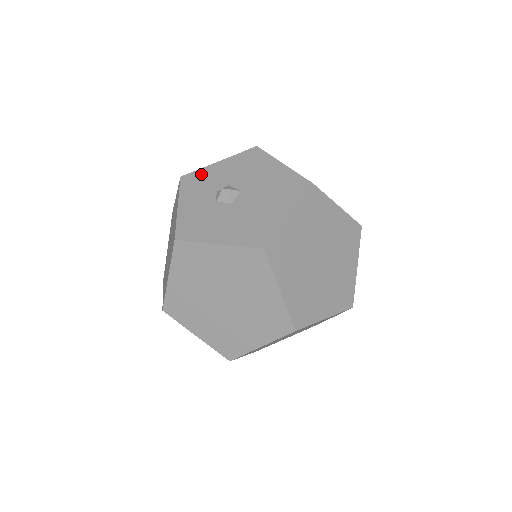
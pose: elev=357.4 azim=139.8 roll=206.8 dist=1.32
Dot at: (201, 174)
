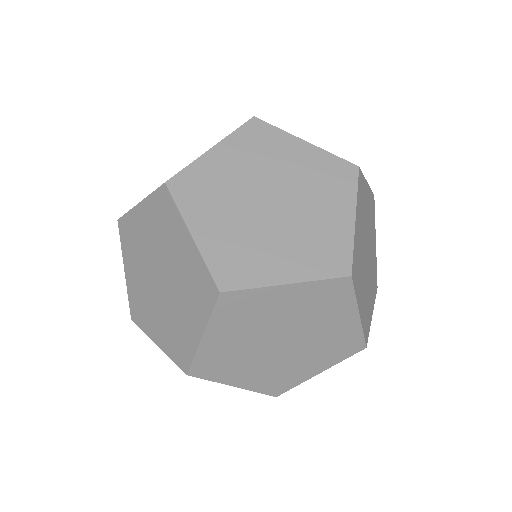
Dot at: occluded
